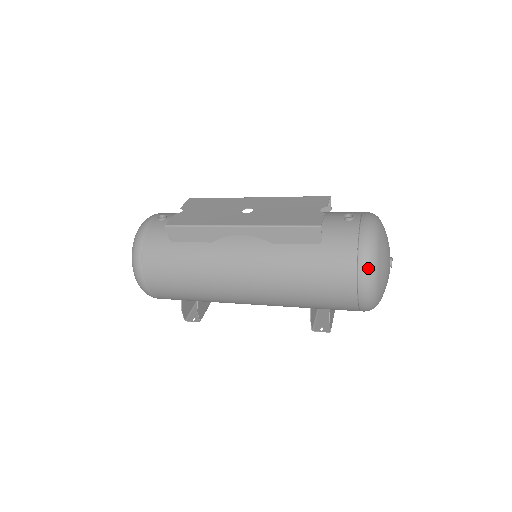
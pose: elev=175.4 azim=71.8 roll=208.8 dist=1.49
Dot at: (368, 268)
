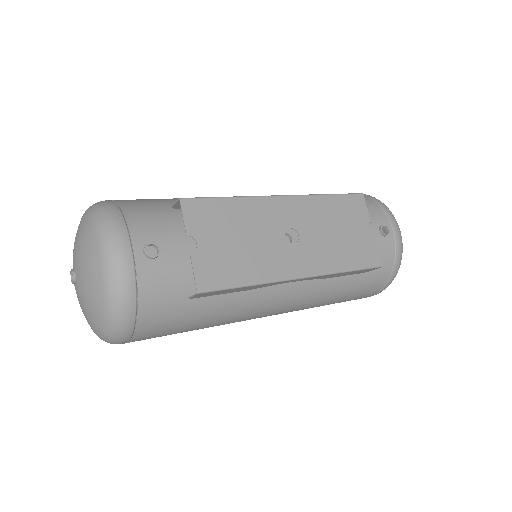
Dot at: occluded
